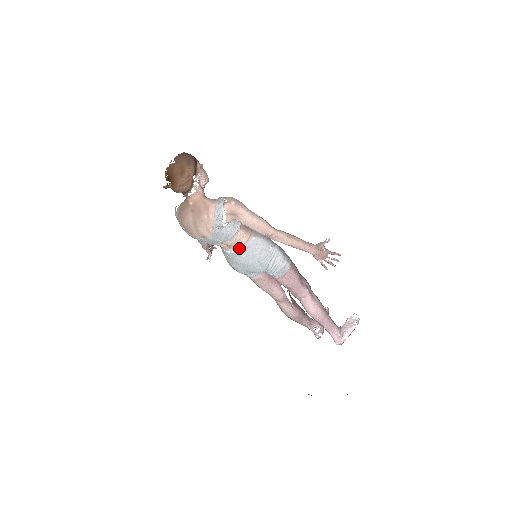
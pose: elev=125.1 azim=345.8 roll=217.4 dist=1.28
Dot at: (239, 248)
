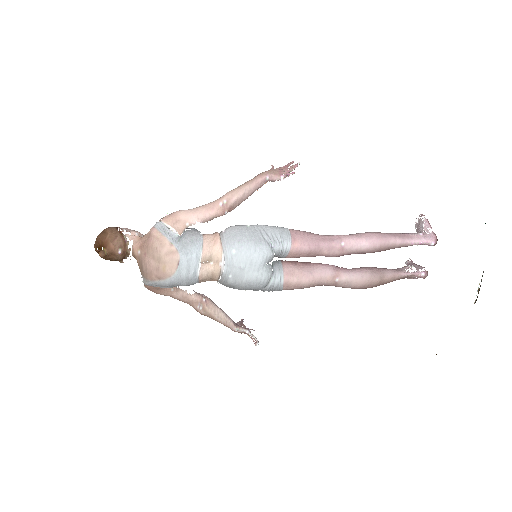
Dot at: (222, 250)
